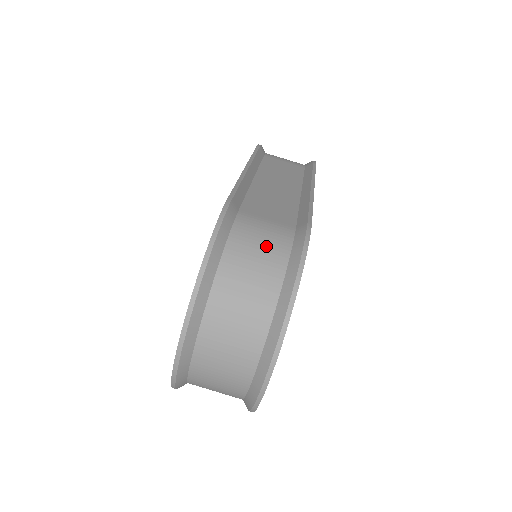
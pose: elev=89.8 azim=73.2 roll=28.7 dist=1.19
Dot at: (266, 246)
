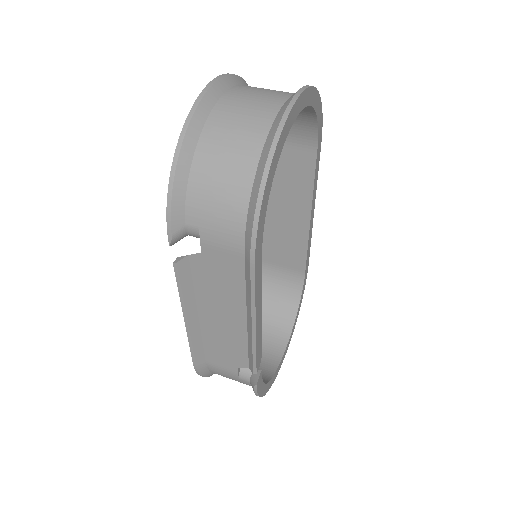
Dot at: occluded
